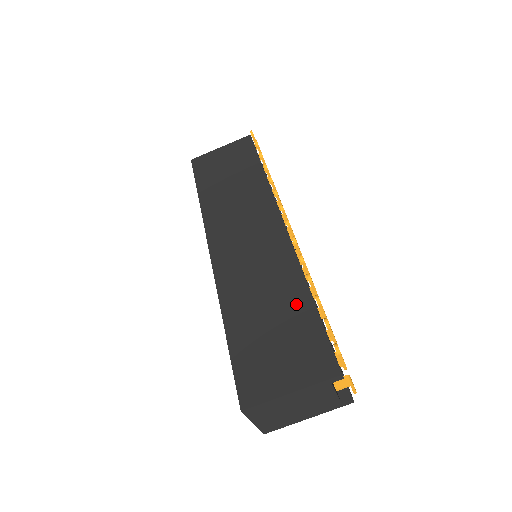
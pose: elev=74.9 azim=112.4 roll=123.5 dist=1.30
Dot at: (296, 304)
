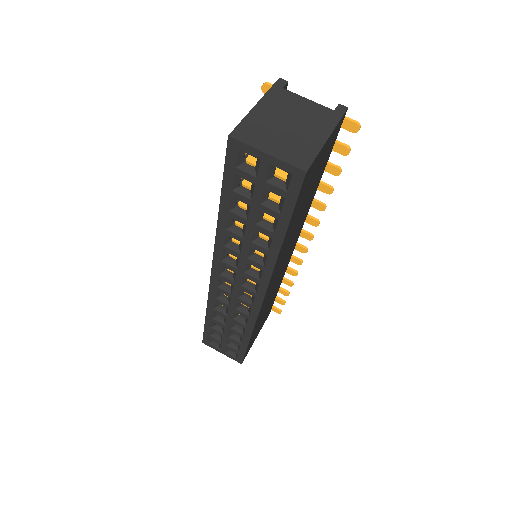
Dot at: occluded
